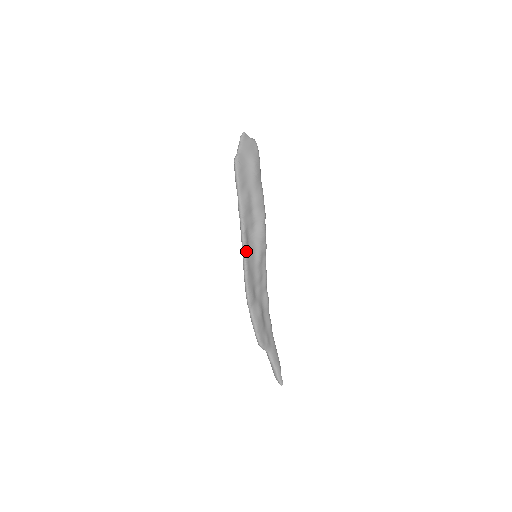
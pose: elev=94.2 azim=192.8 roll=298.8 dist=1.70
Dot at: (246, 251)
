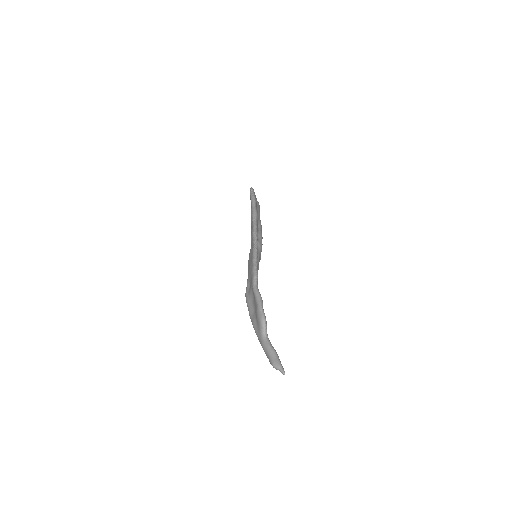
Dot at: (257, 239)
